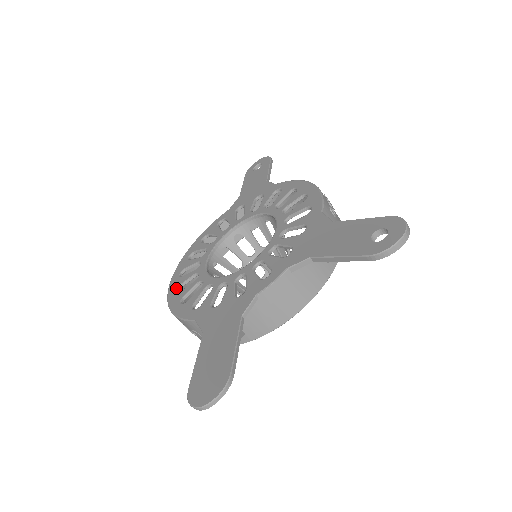
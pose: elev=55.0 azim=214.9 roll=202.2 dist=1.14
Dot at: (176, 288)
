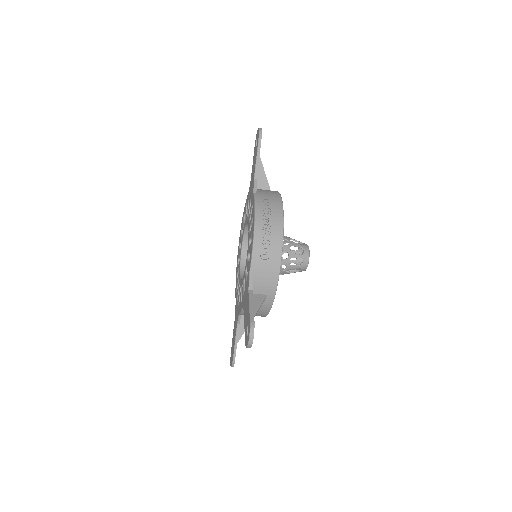
Dot at: (237, 259)
